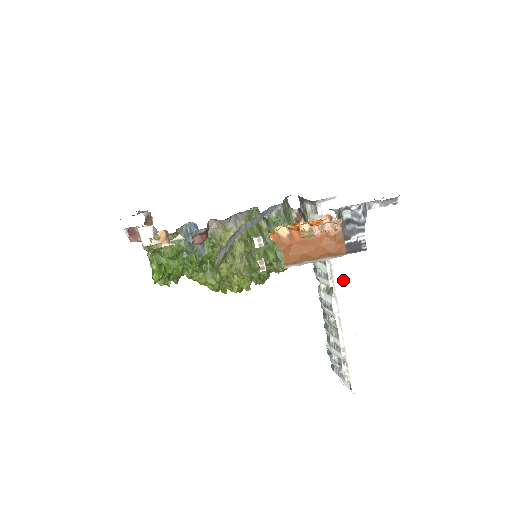
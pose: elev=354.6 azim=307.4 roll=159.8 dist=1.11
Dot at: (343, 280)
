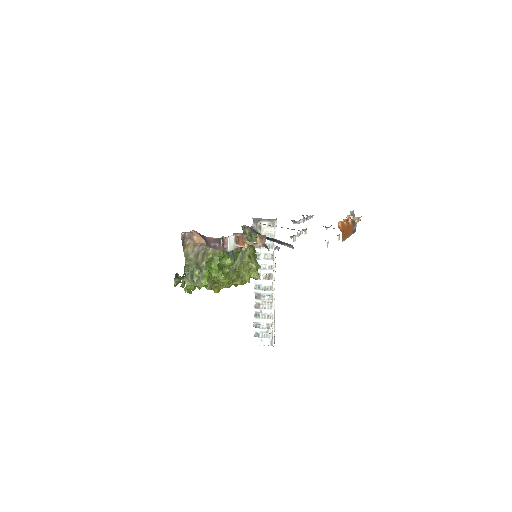
Dot at: occluded
